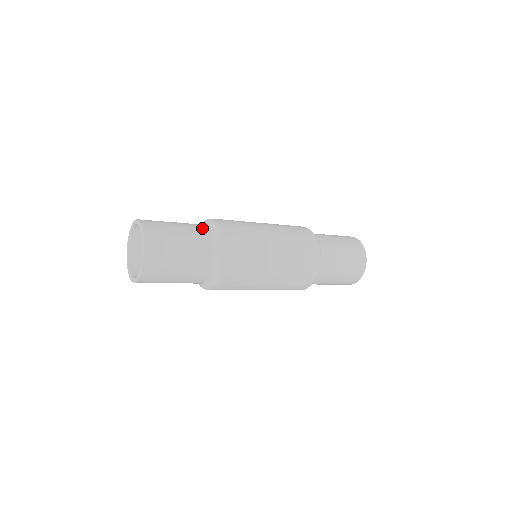
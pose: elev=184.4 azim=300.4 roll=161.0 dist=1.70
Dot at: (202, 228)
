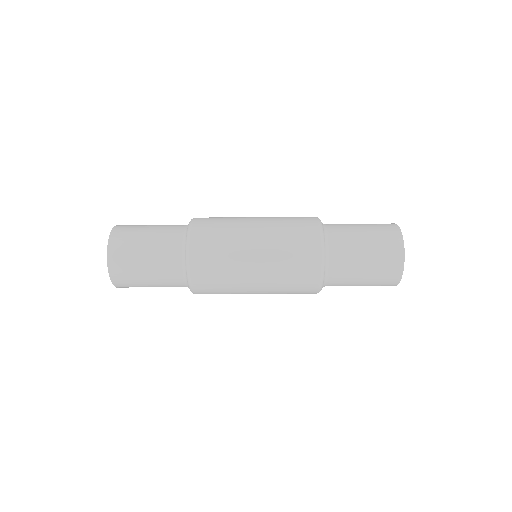
Dot at: (178, 225)
